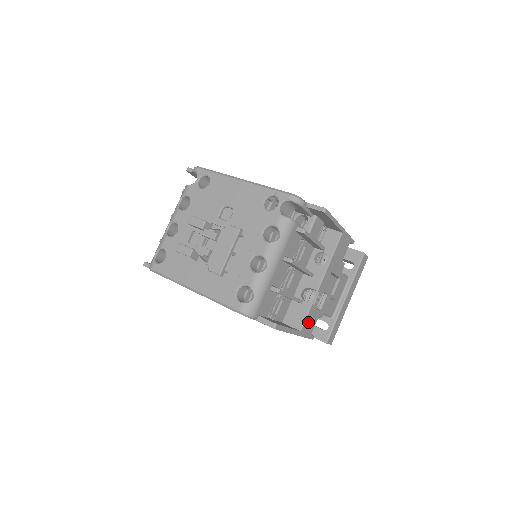
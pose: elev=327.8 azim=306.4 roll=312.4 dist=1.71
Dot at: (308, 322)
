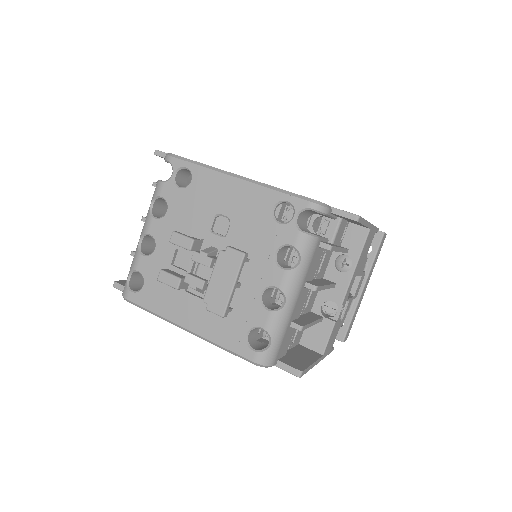
Dot at: (330, 340)
